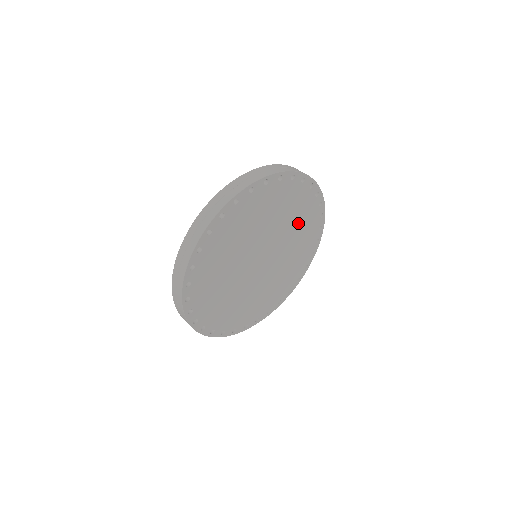
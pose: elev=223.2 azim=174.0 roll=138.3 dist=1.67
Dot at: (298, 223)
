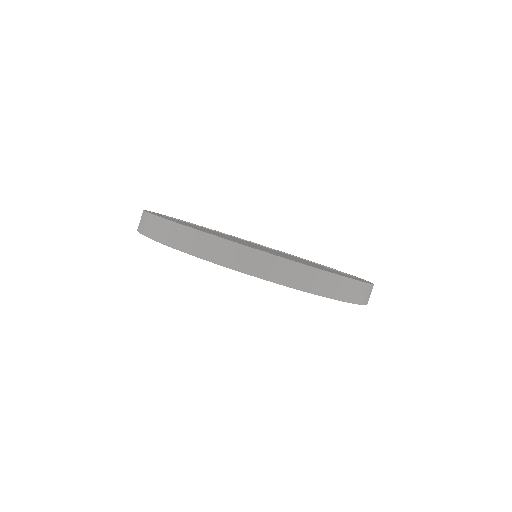
Dot at: occluded
